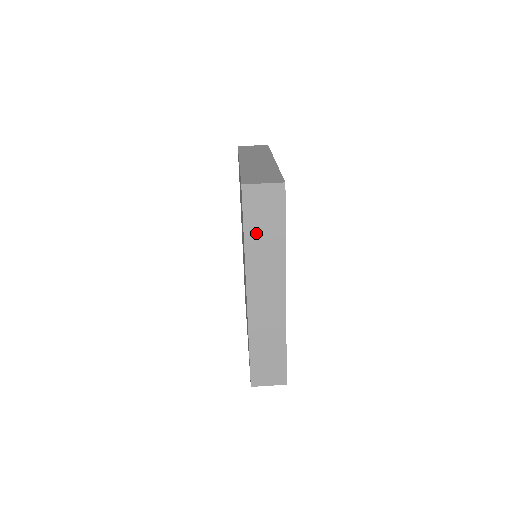
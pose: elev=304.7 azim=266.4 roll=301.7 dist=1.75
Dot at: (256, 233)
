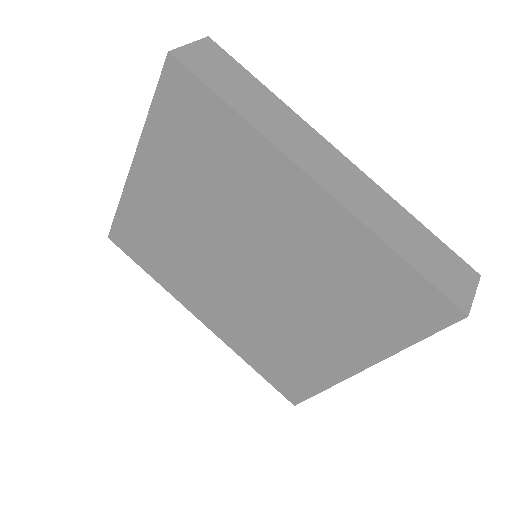
Dot at: (240, 99)
